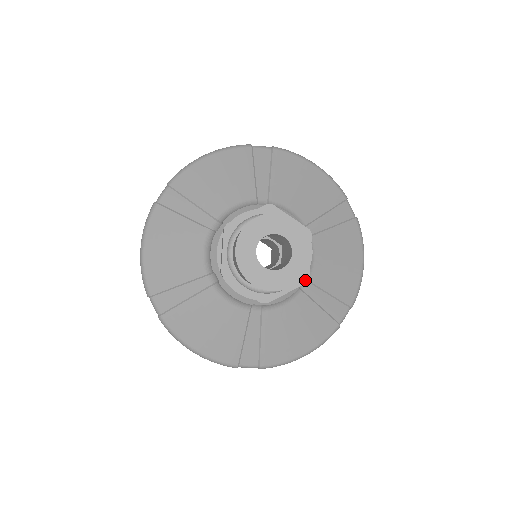
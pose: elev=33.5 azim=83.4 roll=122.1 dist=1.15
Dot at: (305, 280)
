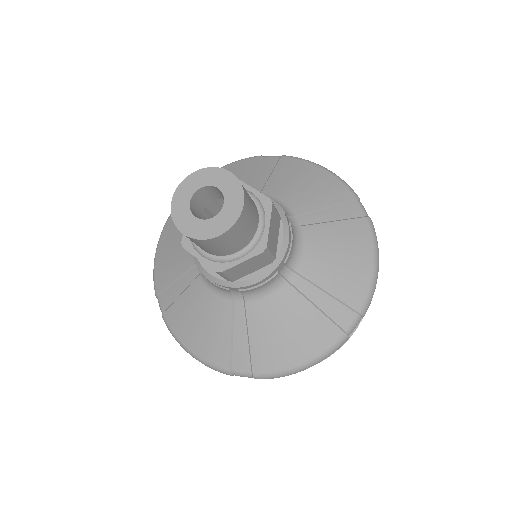
Dot at: (262, 249)
